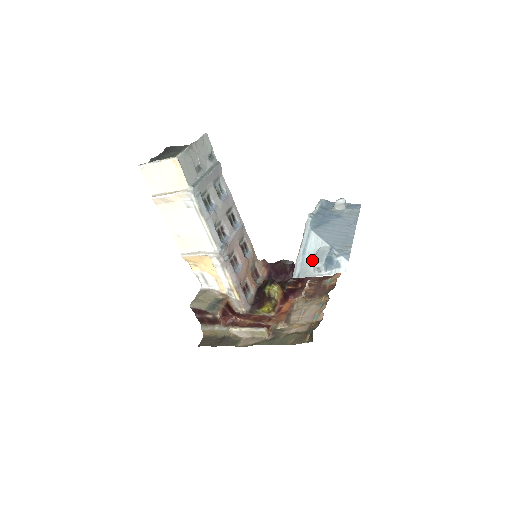
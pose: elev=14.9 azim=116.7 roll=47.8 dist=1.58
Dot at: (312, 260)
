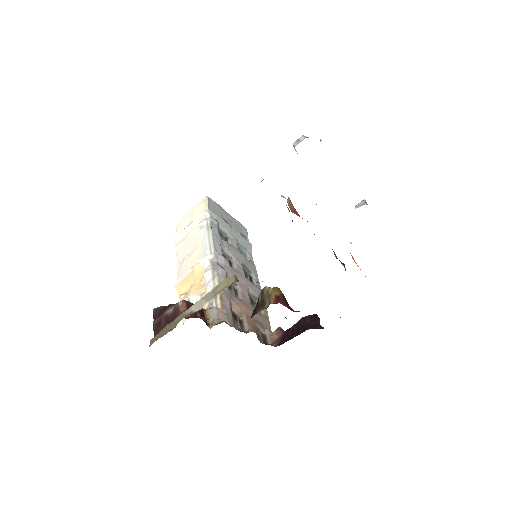
Dot at: occluded
